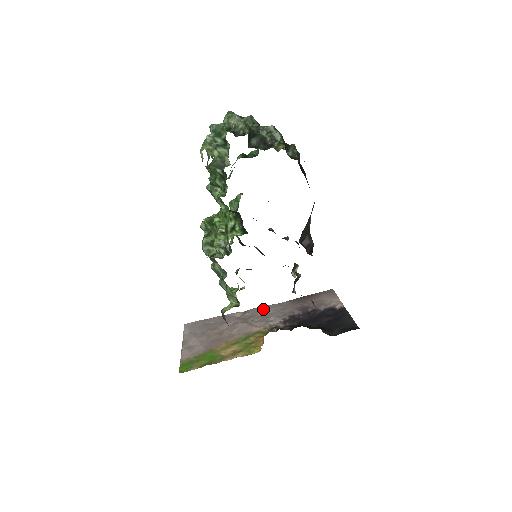
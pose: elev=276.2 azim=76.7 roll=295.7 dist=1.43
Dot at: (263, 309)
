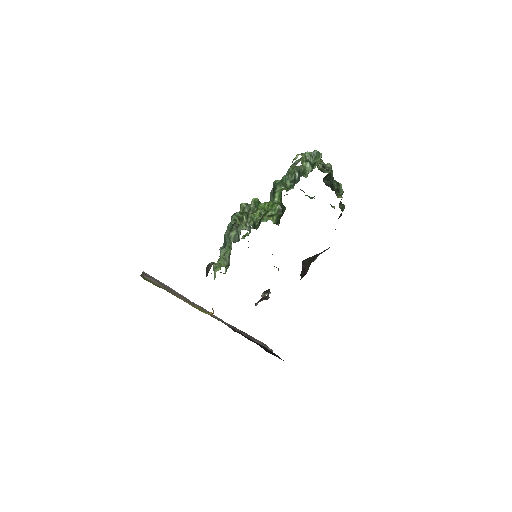
Dot at: occluded
